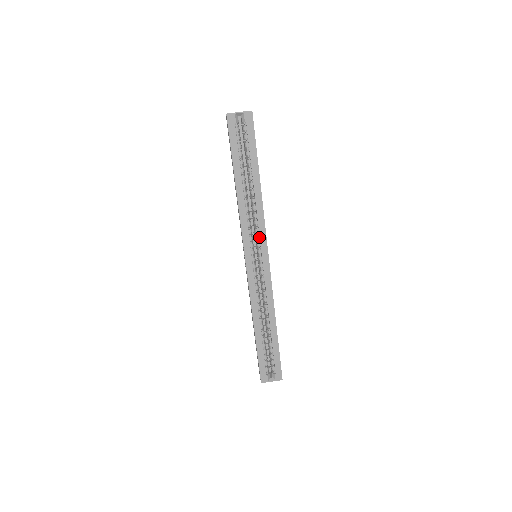
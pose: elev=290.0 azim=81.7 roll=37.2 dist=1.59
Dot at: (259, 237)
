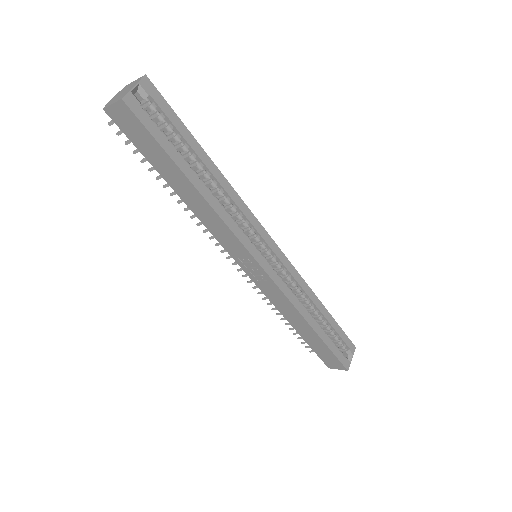
Dot at: (253, 229)
